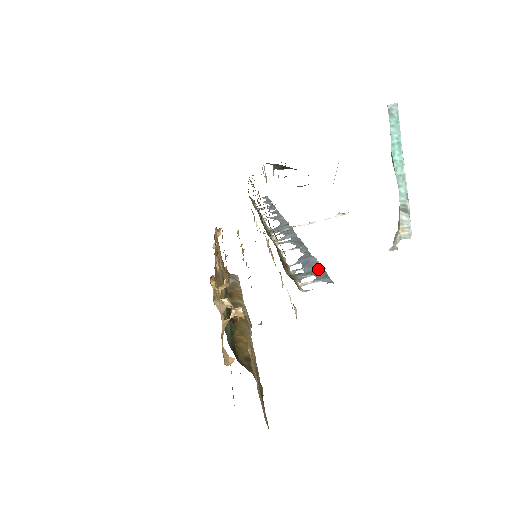
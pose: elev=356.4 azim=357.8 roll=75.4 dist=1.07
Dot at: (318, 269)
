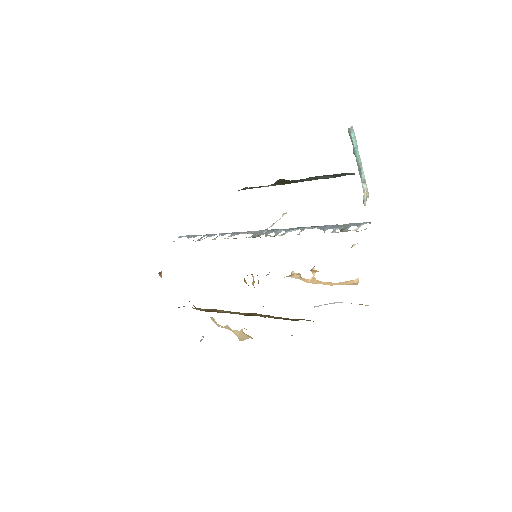
Dot at: (347, 225)
